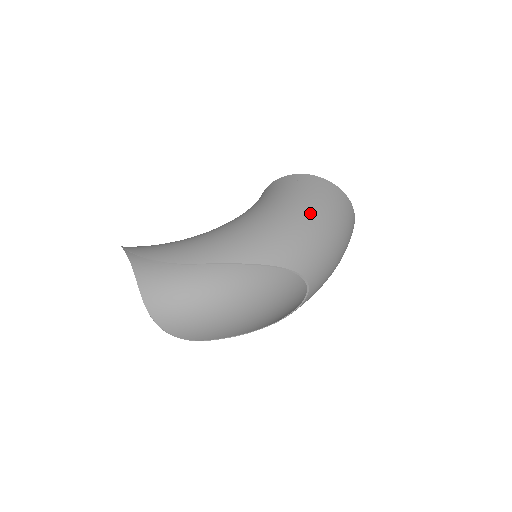
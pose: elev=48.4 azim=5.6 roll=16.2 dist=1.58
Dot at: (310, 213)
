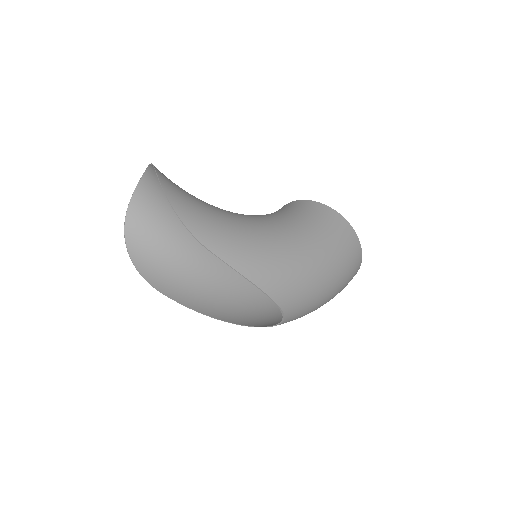
Dot at: (330, 269)
